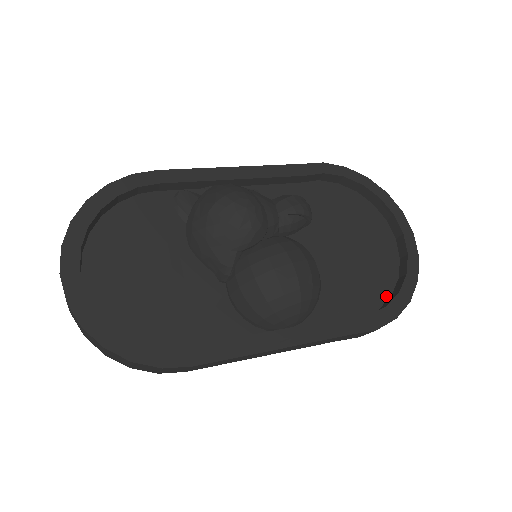
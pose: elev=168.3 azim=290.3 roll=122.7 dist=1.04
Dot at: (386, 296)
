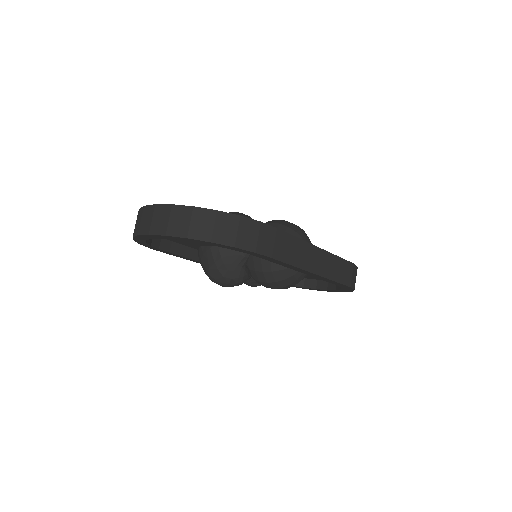
Dot at: occluded
